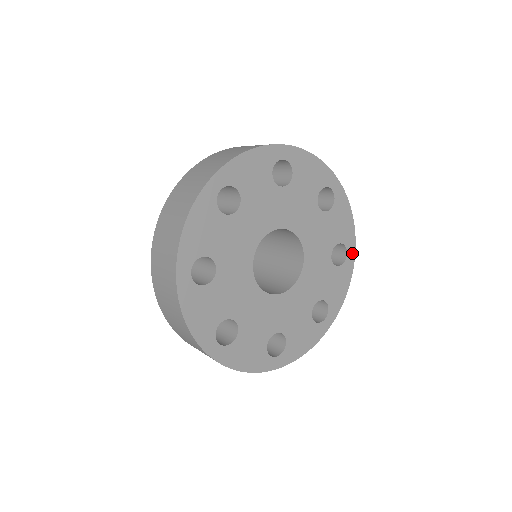
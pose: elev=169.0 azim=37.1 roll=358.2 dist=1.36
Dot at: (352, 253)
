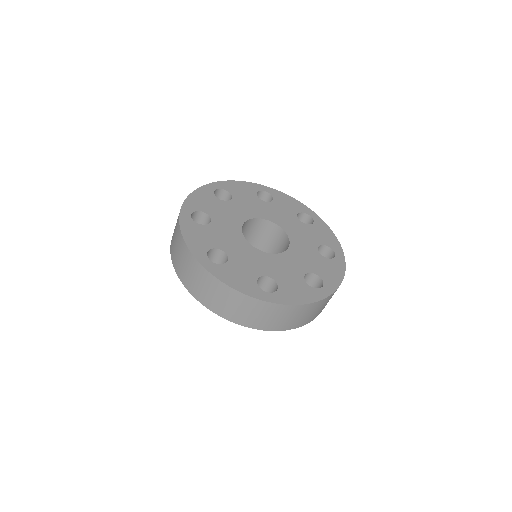
Dot at: (327, 293)
